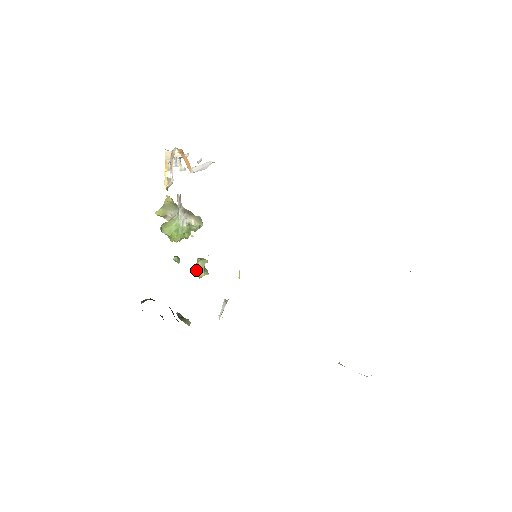
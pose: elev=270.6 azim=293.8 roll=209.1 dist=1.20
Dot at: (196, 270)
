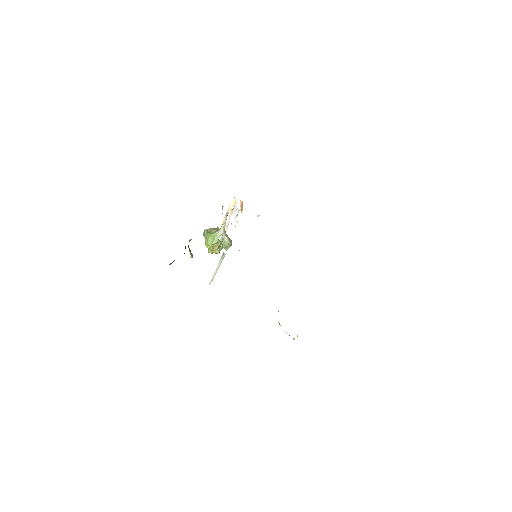
Dot at: (214, 244)
